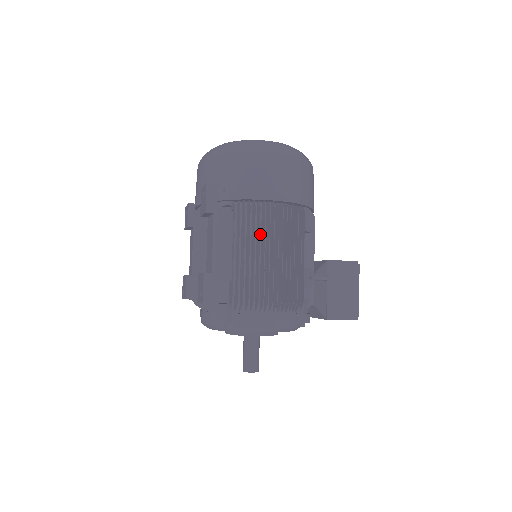
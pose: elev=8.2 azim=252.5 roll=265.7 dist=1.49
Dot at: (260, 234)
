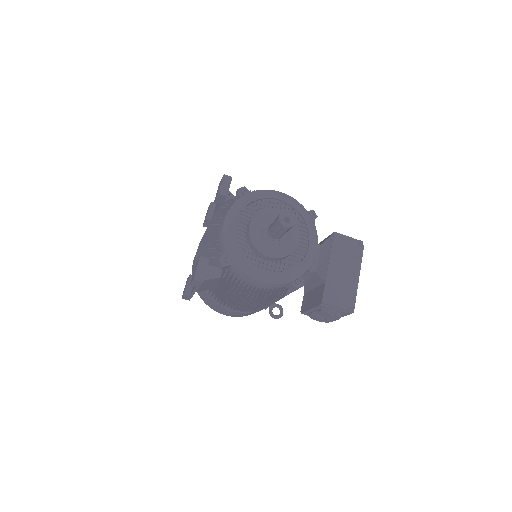
Dot at: occluded
